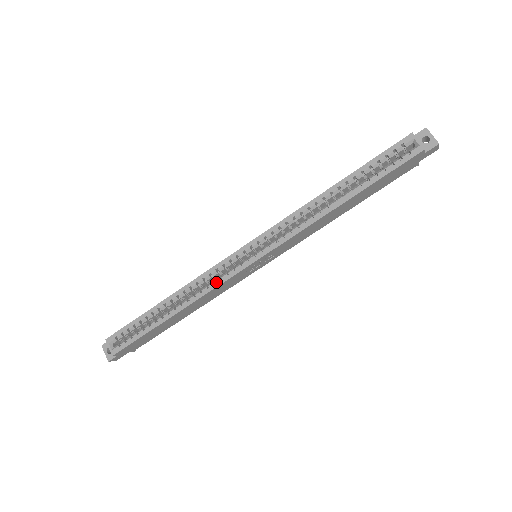
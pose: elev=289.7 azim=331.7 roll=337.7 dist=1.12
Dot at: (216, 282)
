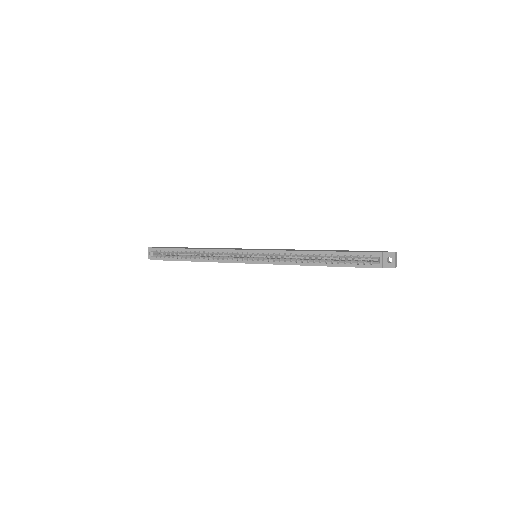
Dot at: (224, 260)
